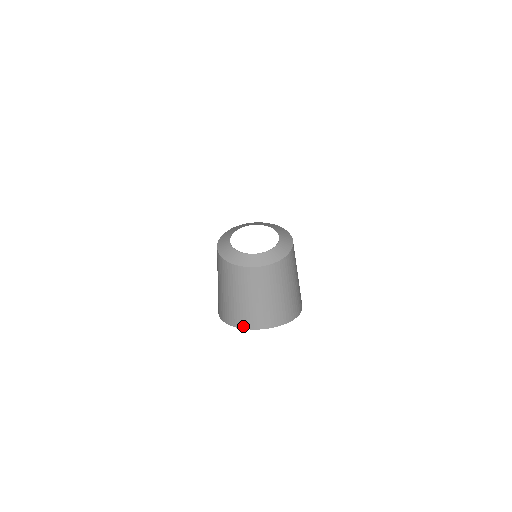
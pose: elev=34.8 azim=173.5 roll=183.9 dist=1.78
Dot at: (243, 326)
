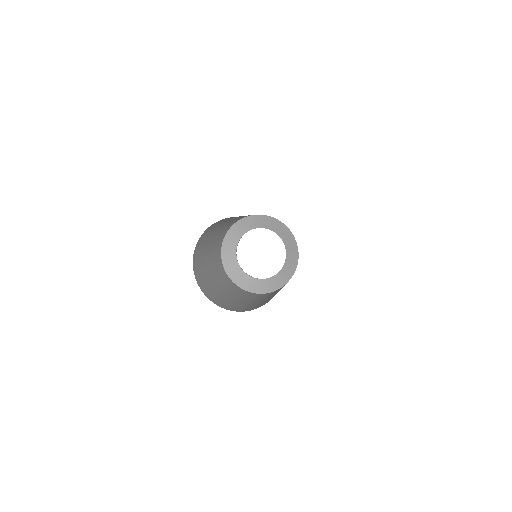
Dot at: (194, 263)
